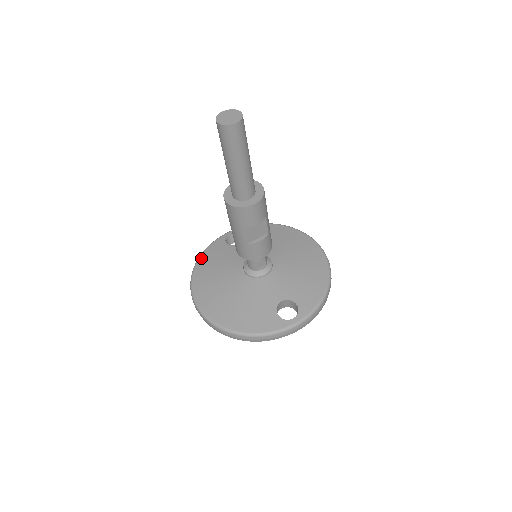
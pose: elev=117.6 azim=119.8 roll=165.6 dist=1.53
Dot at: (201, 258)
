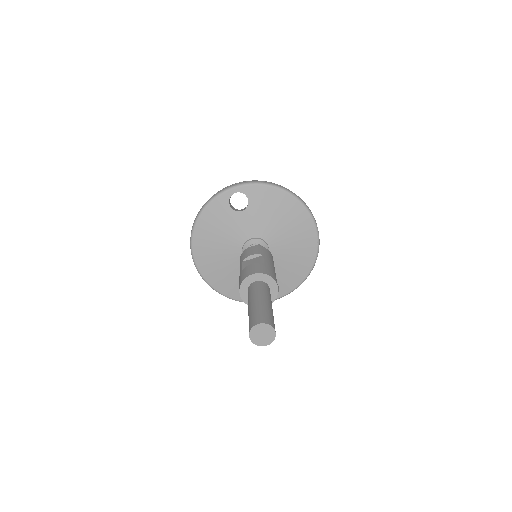
Dot at: (202, 216)
